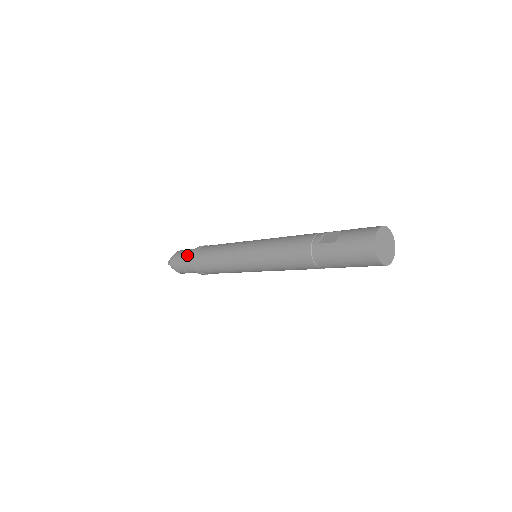
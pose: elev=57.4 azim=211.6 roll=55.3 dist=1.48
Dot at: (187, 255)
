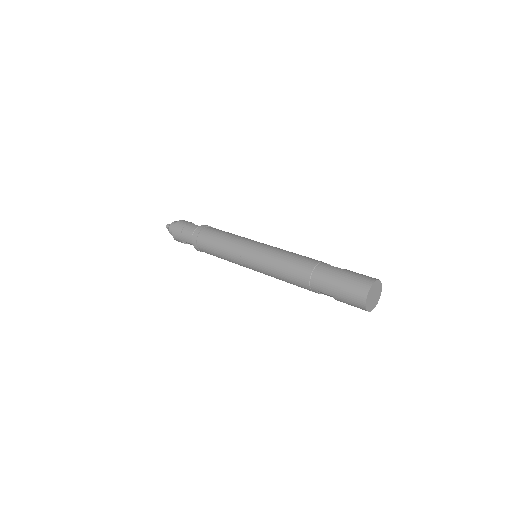
Dot at: occluded
